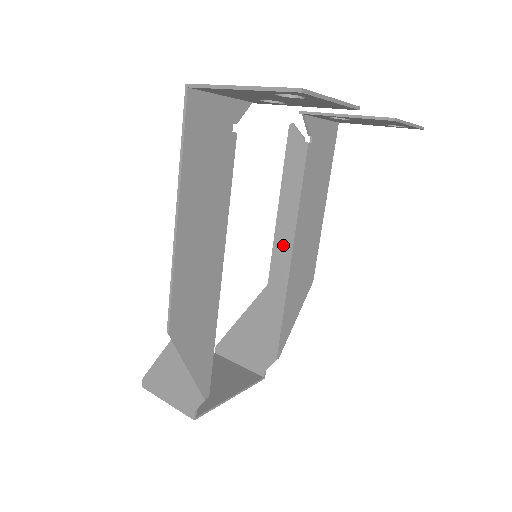
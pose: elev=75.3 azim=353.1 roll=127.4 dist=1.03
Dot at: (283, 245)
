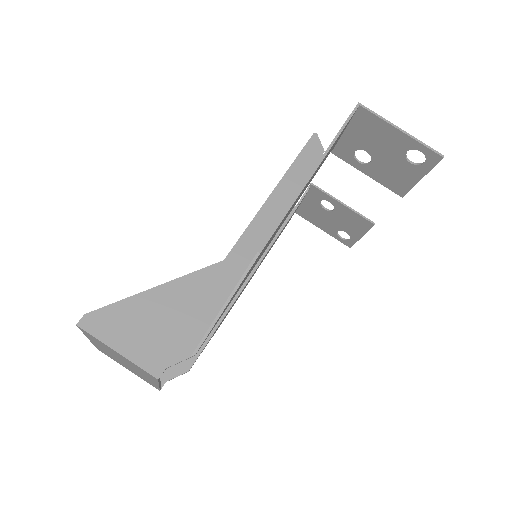
Dot at: occluded
